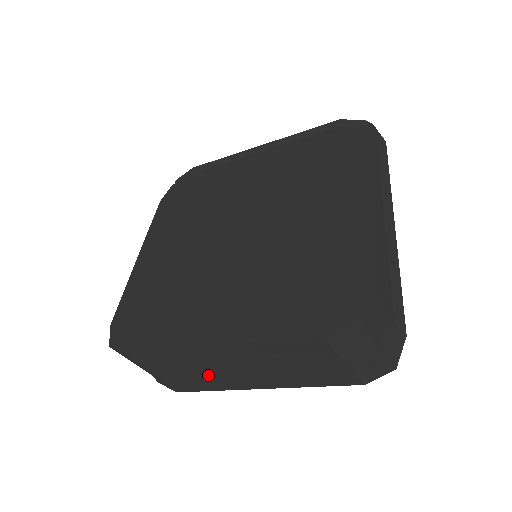
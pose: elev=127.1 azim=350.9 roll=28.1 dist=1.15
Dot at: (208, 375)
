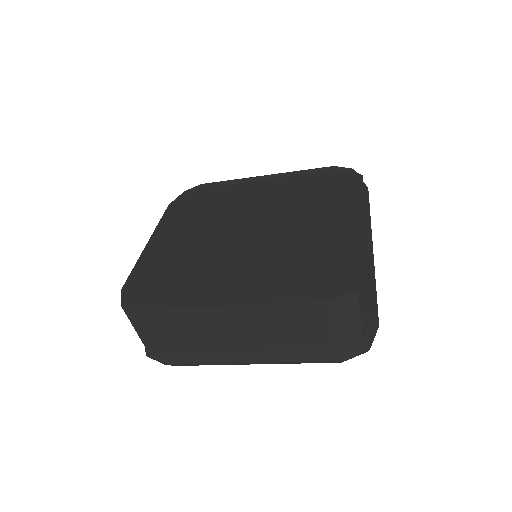
Dot at: (207, 343)
